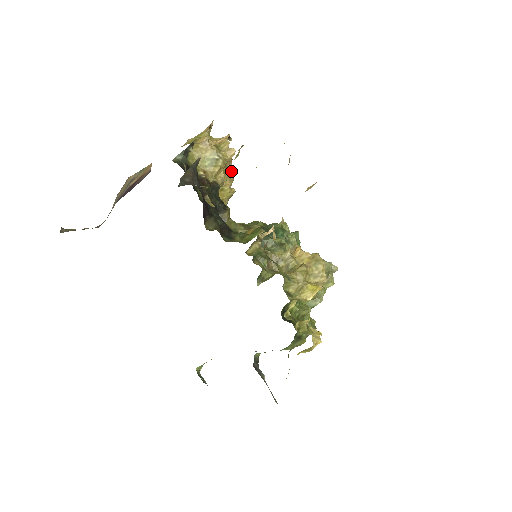
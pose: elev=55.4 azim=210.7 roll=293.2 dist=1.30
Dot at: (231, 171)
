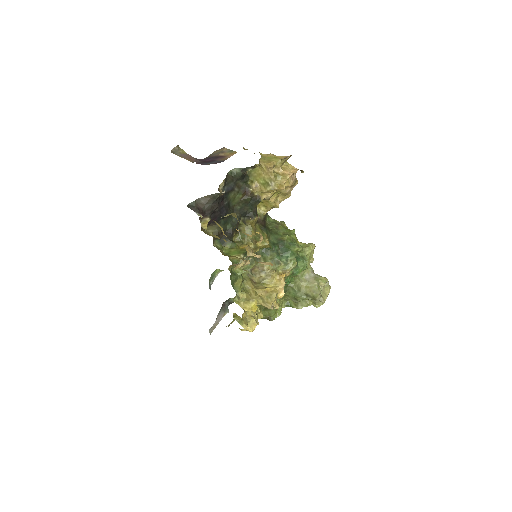
Dot at: (286, 193)
